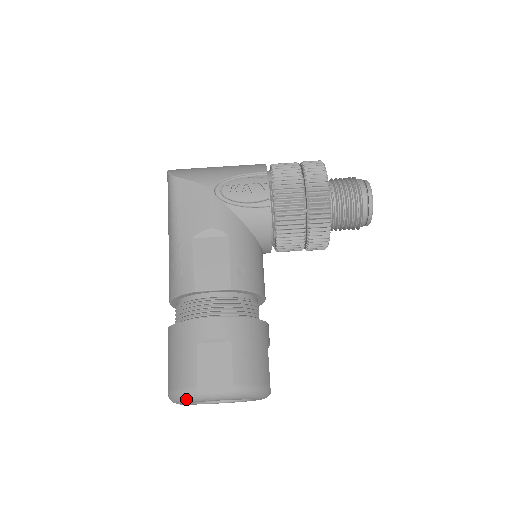
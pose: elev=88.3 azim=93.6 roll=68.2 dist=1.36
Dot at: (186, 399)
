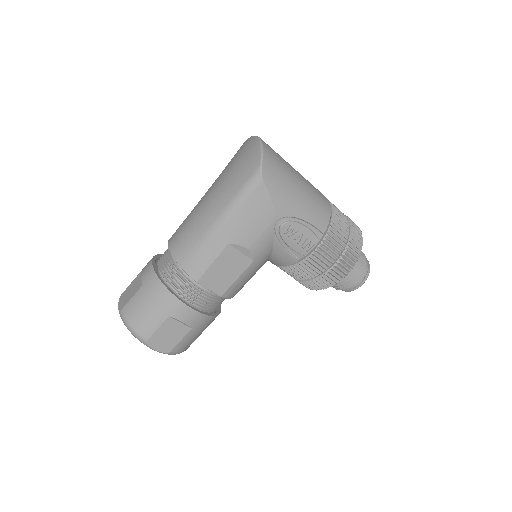
Dot at: (133, 335)
